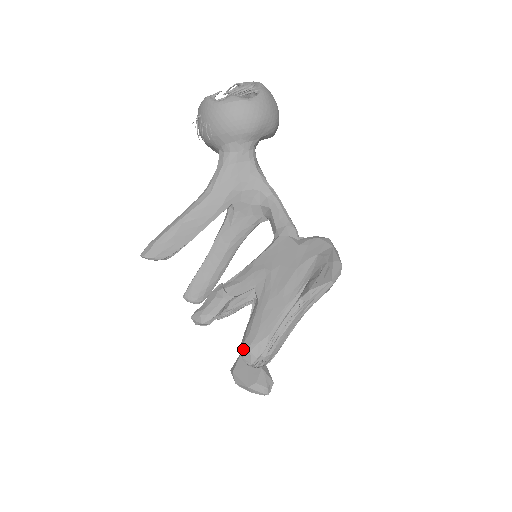
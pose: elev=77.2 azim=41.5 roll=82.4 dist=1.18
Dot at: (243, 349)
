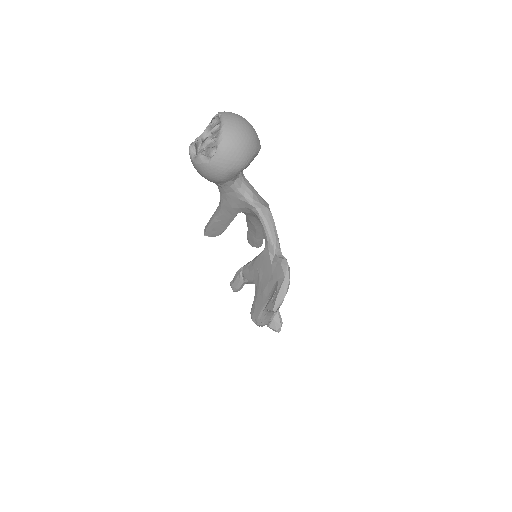
Dot at: occluded
